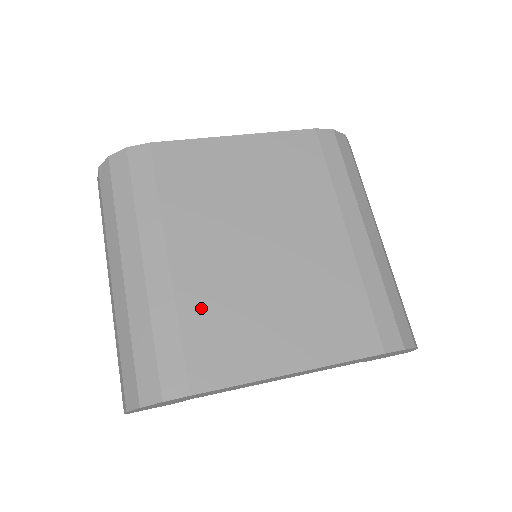
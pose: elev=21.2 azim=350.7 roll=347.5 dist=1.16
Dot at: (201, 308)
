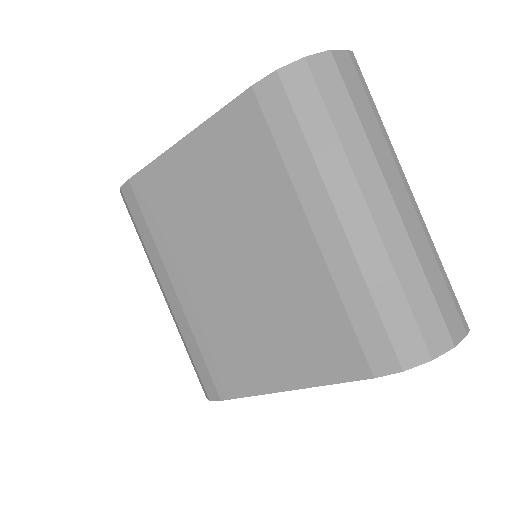
Dot at: (208, 333)
